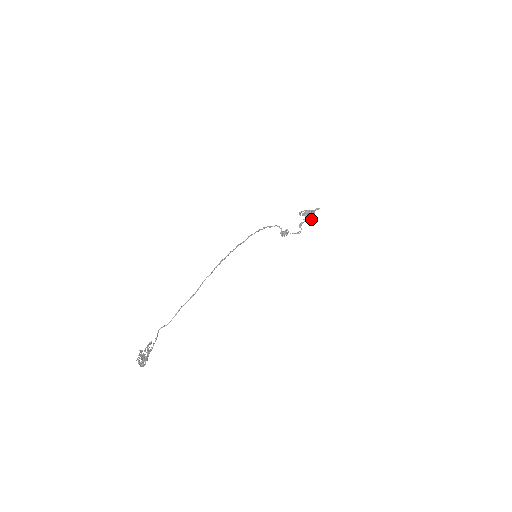
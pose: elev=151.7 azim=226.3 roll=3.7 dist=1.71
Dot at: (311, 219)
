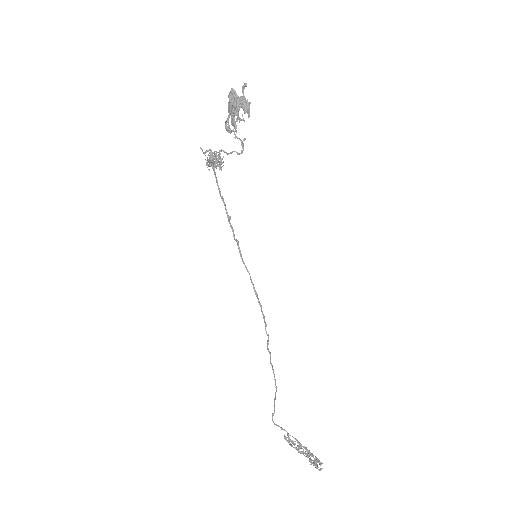
Dot at: occluded
